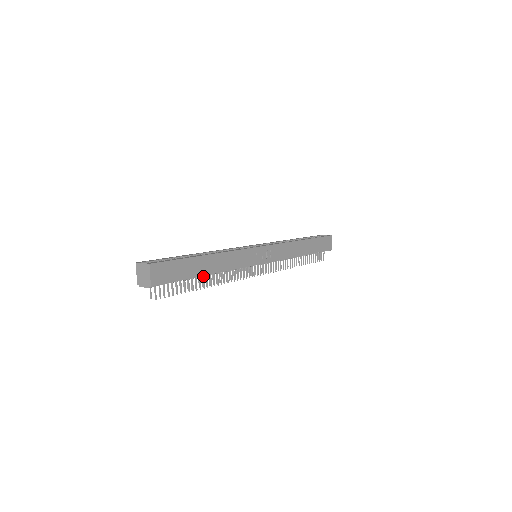
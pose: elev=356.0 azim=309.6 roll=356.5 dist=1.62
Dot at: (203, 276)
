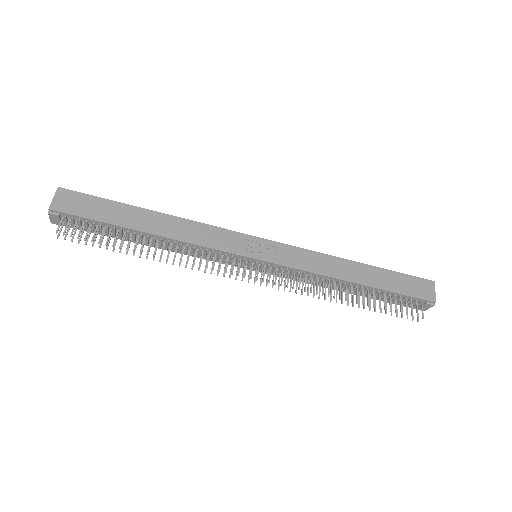
Dot at: (141, 235)
